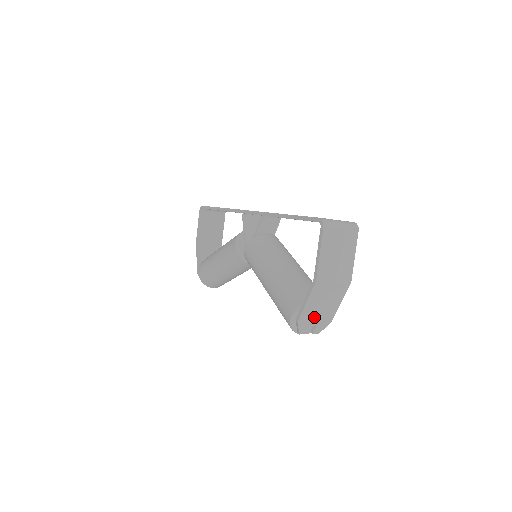
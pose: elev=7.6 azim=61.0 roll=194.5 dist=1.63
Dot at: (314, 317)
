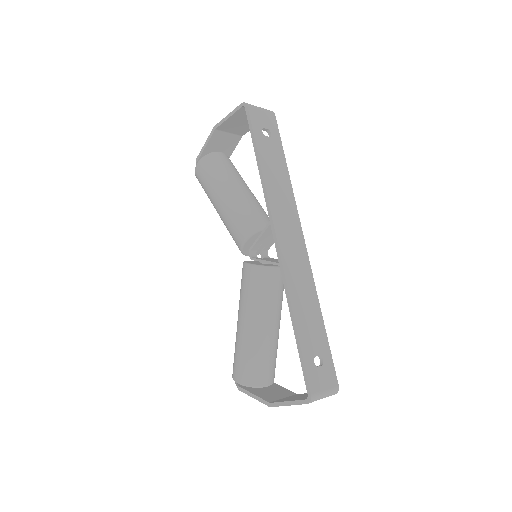
Dot at: occluded
